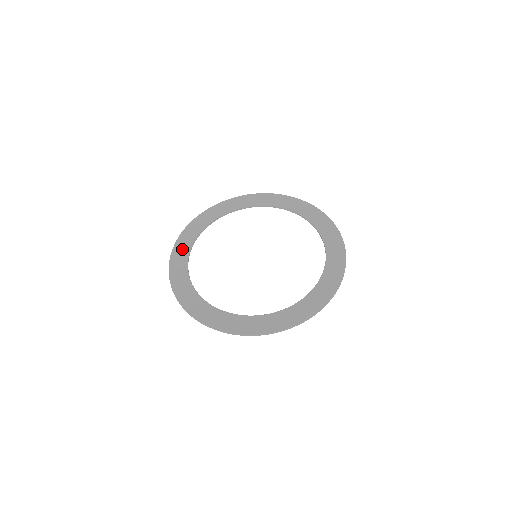
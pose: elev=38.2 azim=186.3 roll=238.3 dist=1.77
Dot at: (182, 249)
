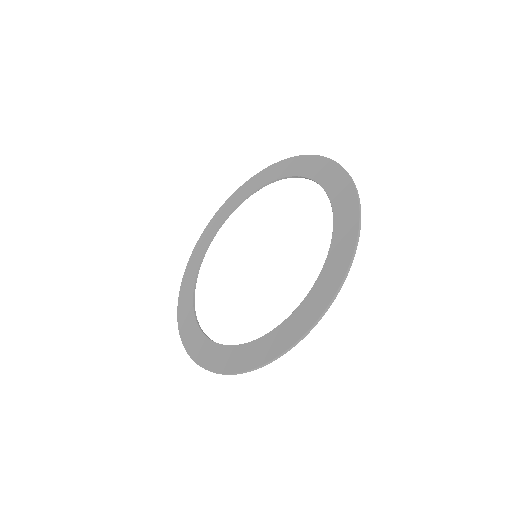
Dot at: (211, 229)
